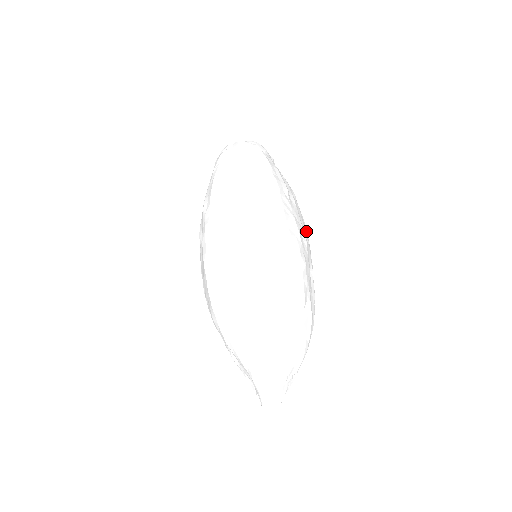
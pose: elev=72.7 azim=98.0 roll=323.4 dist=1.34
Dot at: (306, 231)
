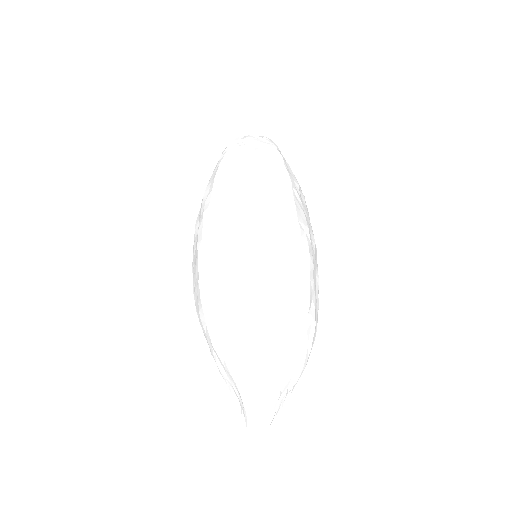
Dot at: occluded
